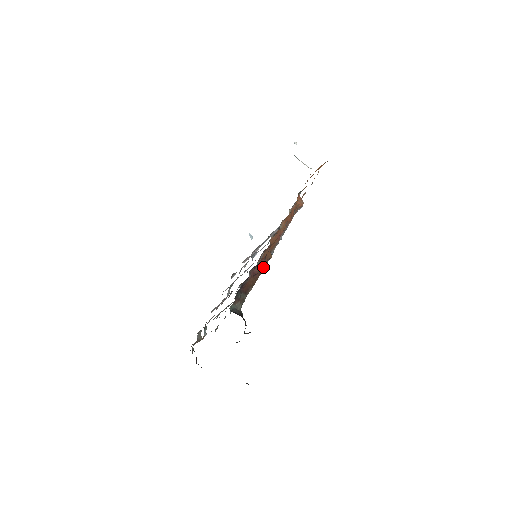
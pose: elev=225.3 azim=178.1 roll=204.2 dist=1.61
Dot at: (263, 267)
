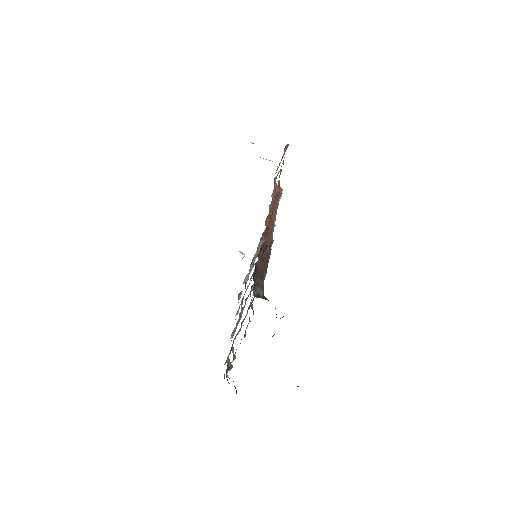
Dot at: (269, 251)
